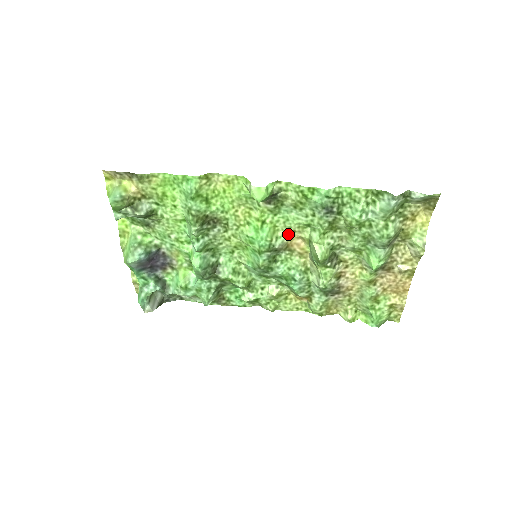
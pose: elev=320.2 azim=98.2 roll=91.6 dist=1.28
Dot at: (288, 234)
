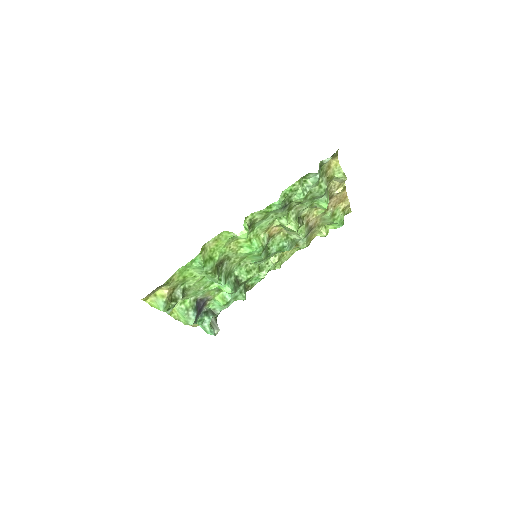
Dot at: (266, 231)
